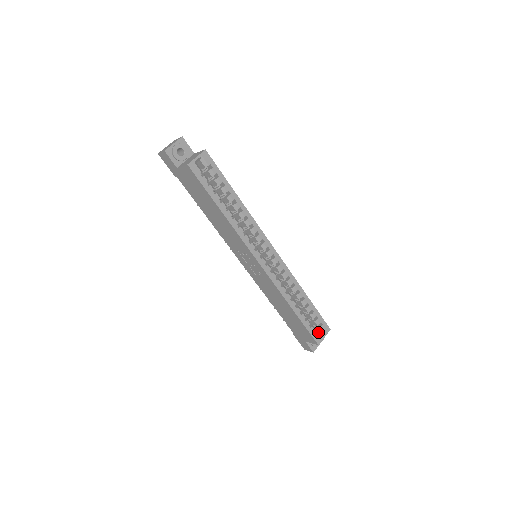
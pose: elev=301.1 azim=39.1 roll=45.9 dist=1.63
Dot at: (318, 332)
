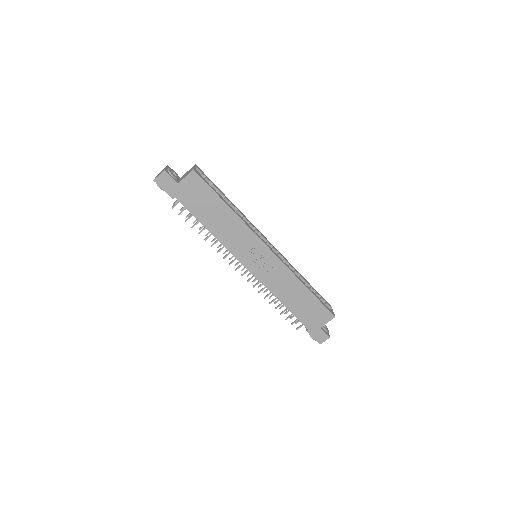
Dot at: occluded
